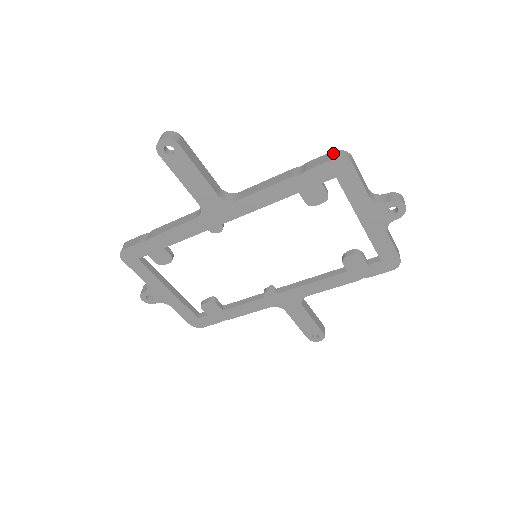
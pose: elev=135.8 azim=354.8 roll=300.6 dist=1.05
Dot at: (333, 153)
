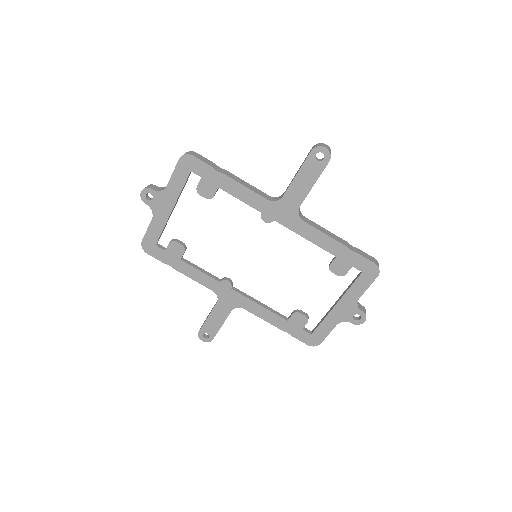
Dot at: (375, 260)
